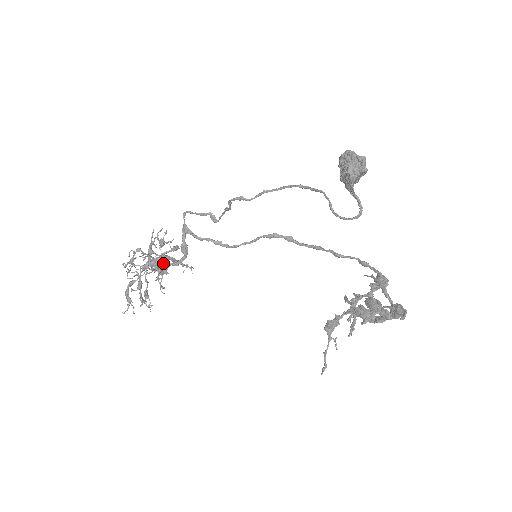
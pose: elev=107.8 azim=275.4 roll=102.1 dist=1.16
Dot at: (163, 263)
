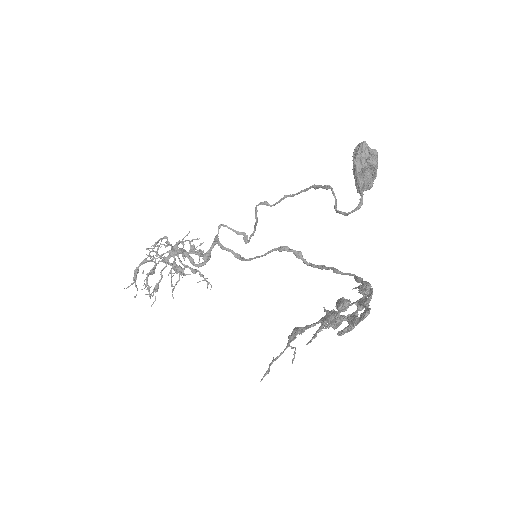
Dot at: occluded
